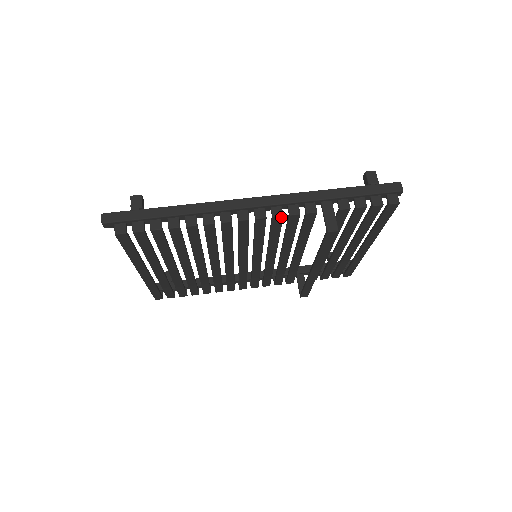
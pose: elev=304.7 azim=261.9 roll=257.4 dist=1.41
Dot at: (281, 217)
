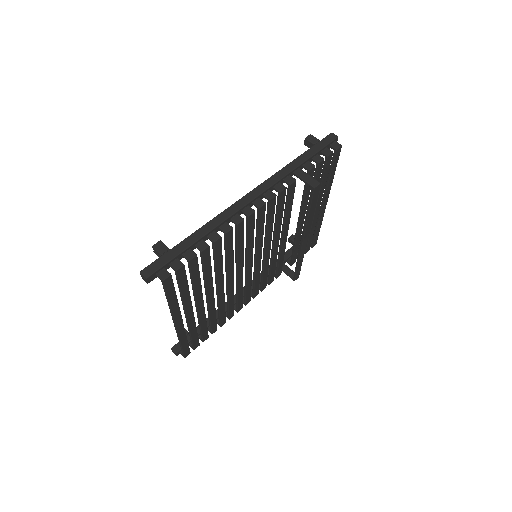
Dot at: (275, 197)
